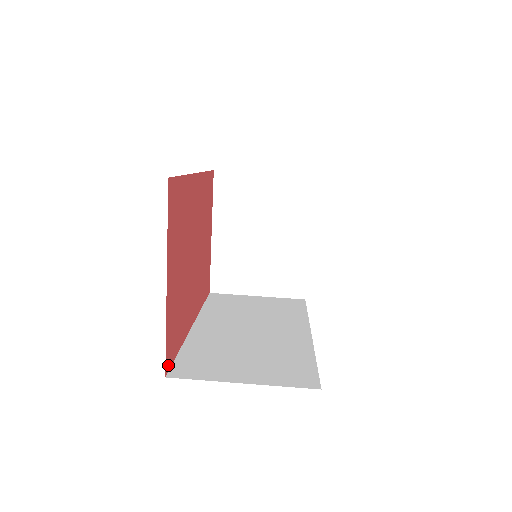
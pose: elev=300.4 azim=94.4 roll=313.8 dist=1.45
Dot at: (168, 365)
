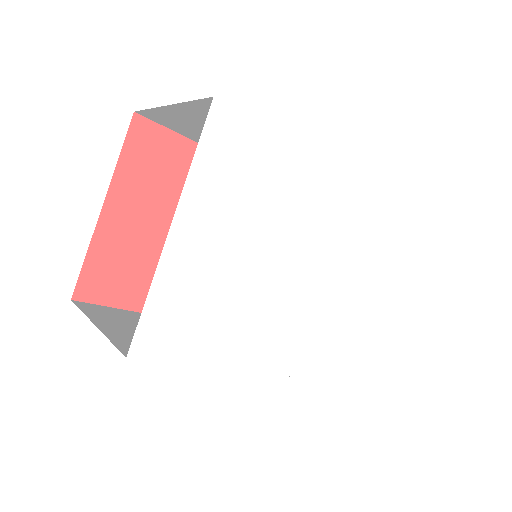
Dot at: (86, 295)
